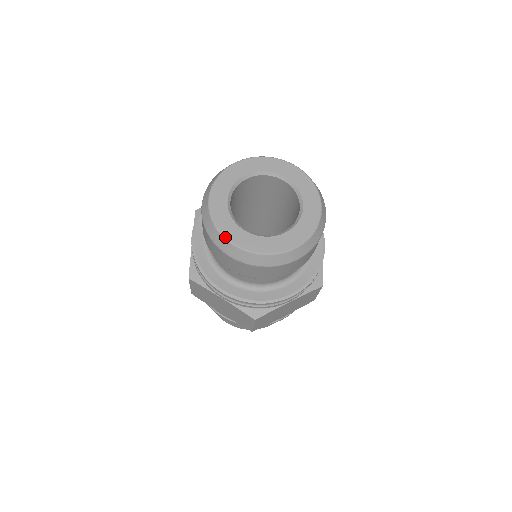
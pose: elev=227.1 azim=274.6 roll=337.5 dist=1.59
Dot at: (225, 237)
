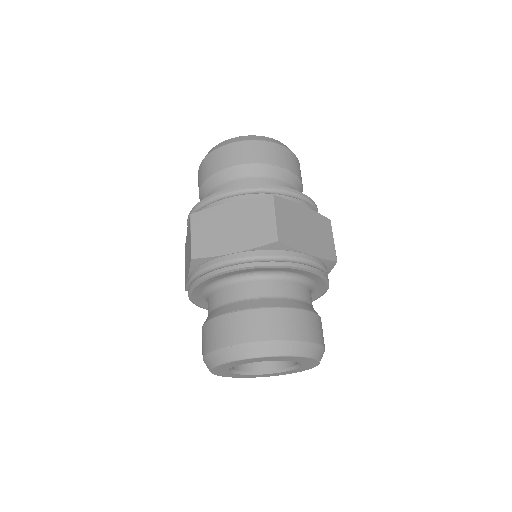
Dot at: occluded
